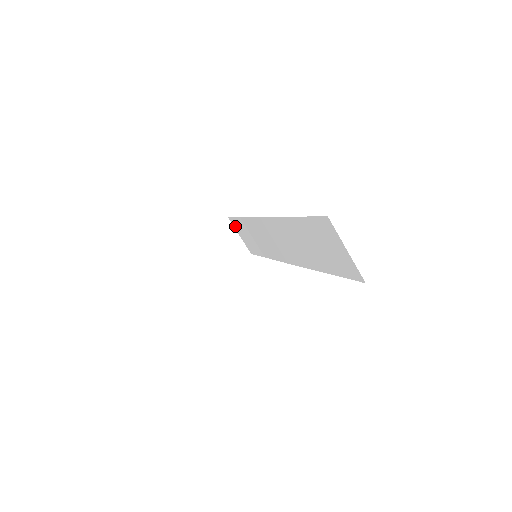
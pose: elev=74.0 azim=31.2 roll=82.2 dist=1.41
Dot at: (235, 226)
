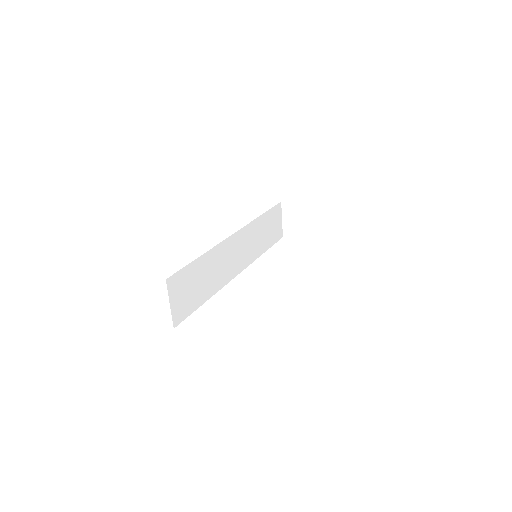
Dot at: occluded
